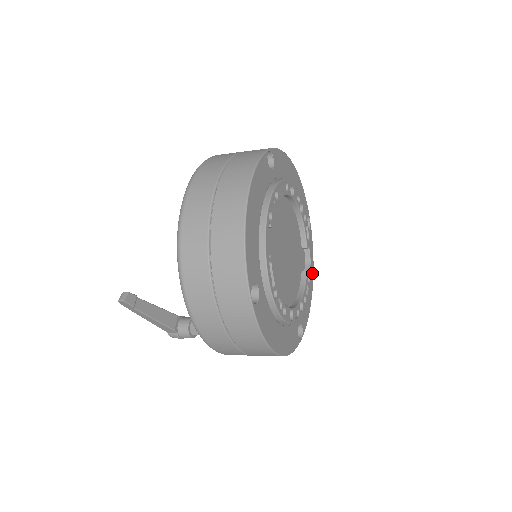
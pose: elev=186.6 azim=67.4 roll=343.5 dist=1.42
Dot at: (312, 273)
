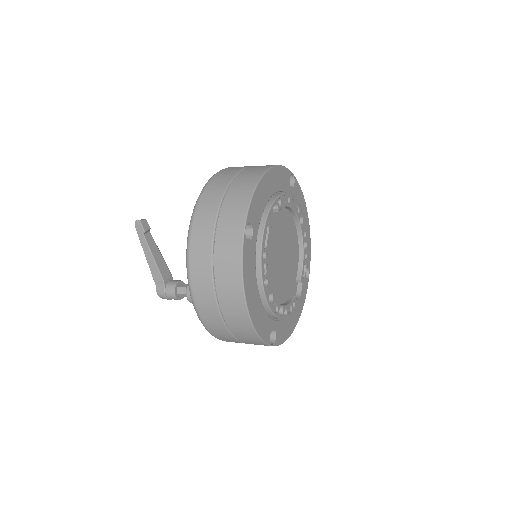
Dot at: (299, 316)
